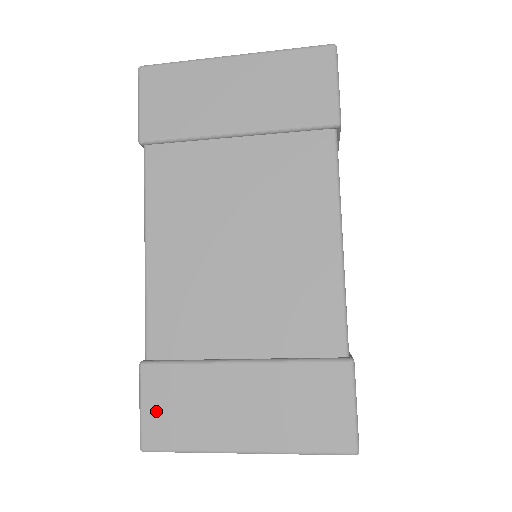
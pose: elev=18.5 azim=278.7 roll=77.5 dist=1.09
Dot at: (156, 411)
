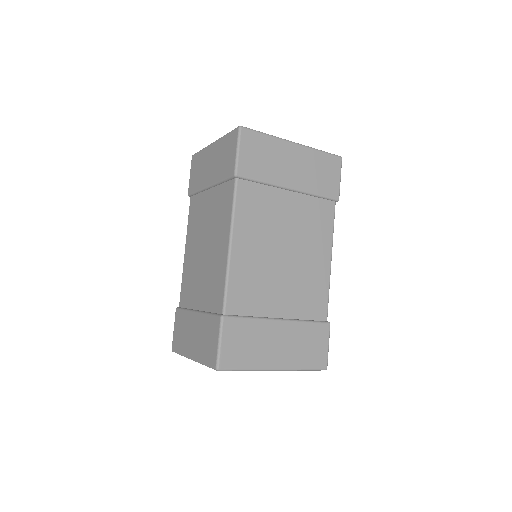
Dot at: (176, 332)
